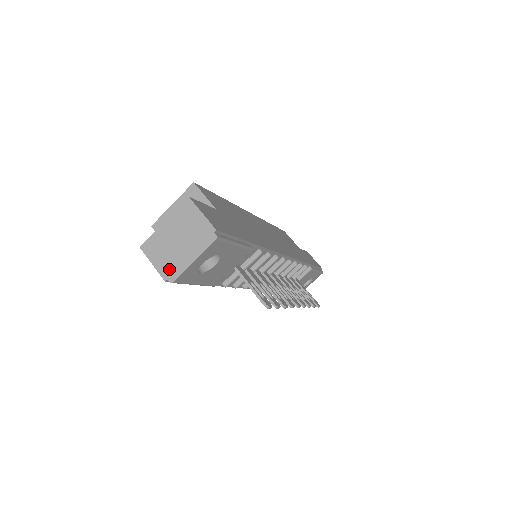
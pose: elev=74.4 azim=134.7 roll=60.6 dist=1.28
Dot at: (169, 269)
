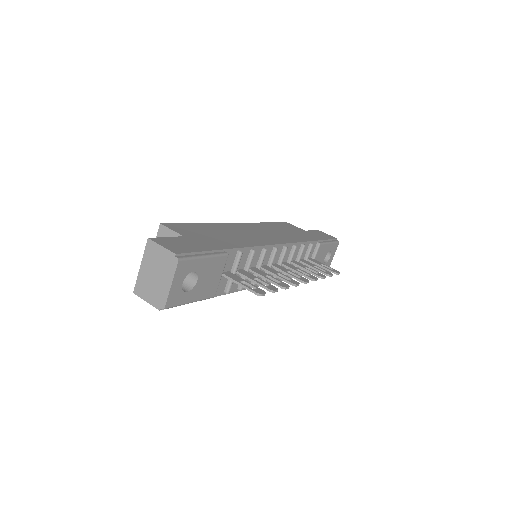
Dot at: (158, 300)
